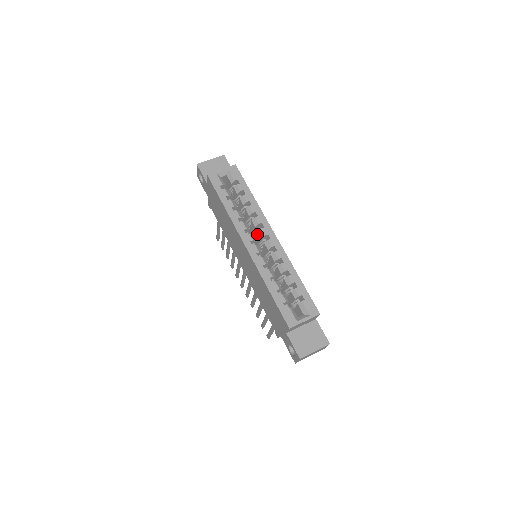
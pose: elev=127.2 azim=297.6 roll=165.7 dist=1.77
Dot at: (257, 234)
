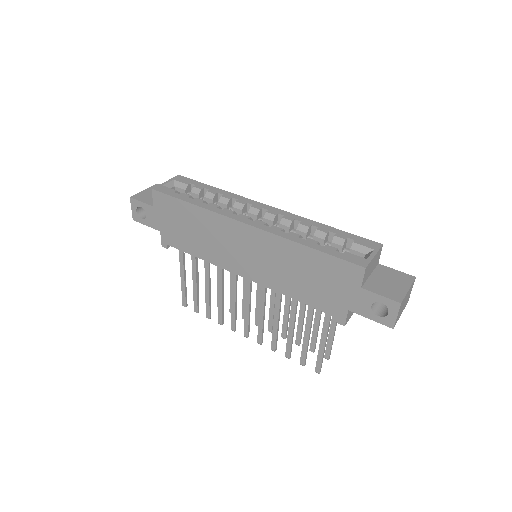
Dot at: occluded
